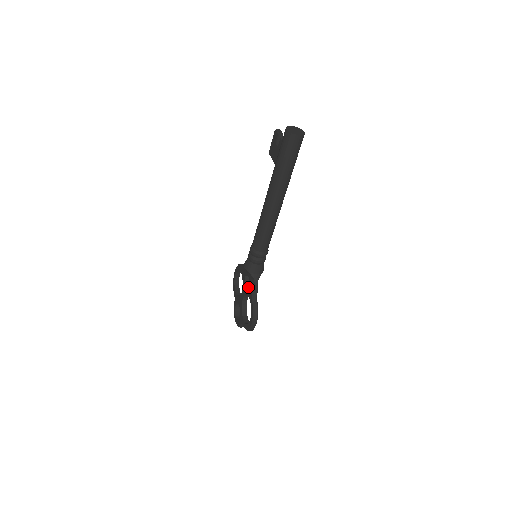
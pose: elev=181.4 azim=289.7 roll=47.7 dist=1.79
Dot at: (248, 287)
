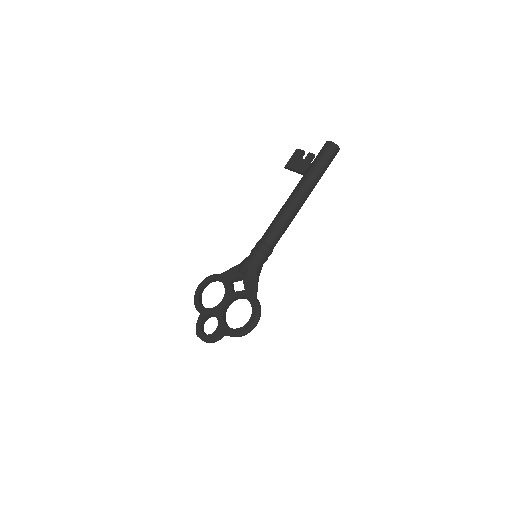
Dot at: (234, 292)
